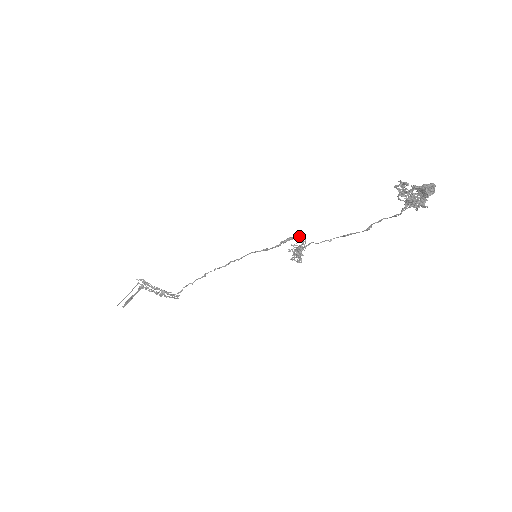
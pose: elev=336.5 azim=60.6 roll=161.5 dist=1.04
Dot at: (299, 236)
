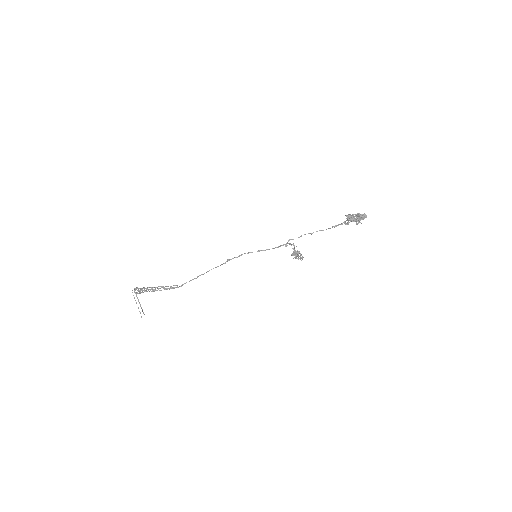
Dot at: (291, 244)
